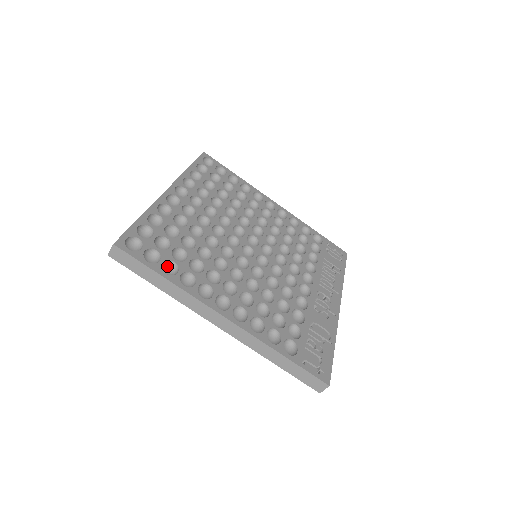
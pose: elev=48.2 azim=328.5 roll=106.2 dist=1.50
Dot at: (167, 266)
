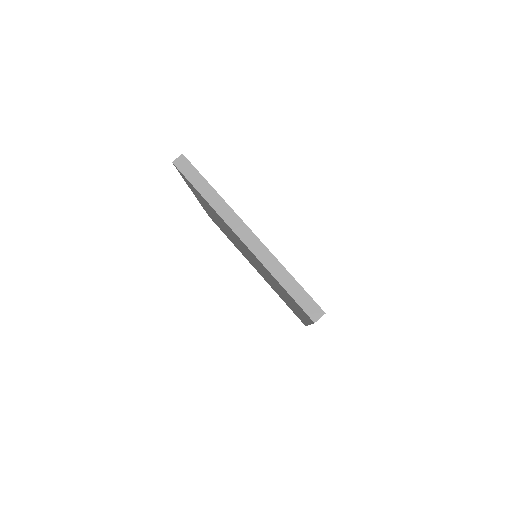
Dot at: occluded
